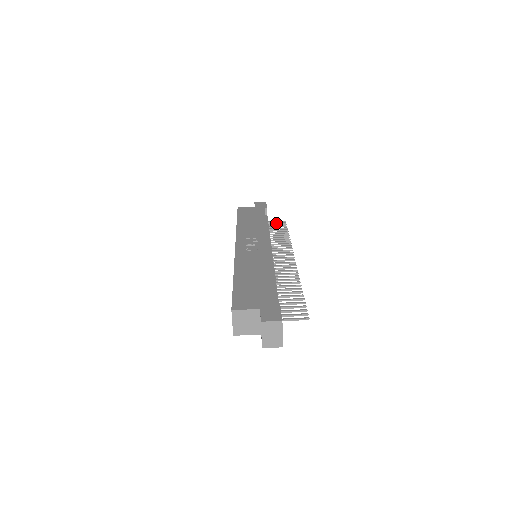
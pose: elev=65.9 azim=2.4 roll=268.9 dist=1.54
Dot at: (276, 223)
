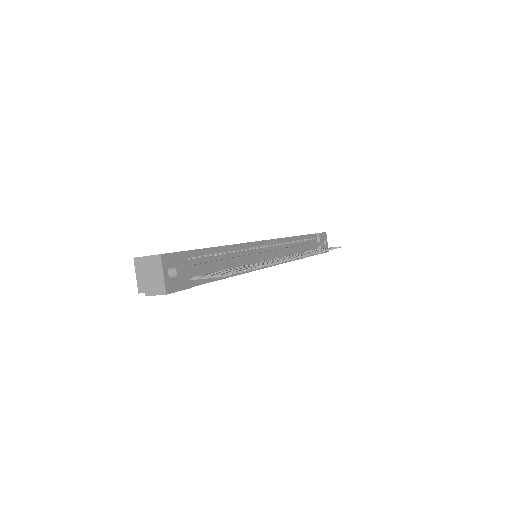
Dot at: occluded
